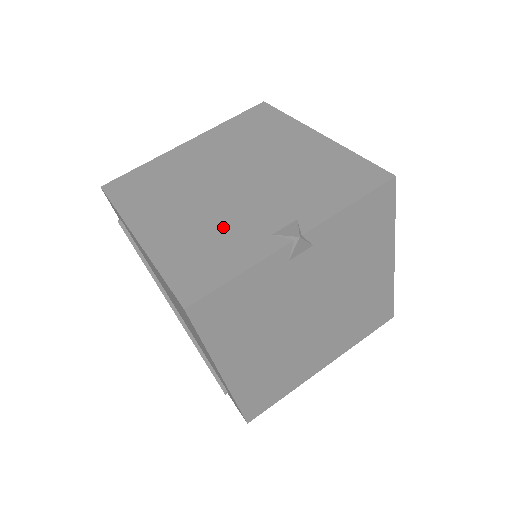
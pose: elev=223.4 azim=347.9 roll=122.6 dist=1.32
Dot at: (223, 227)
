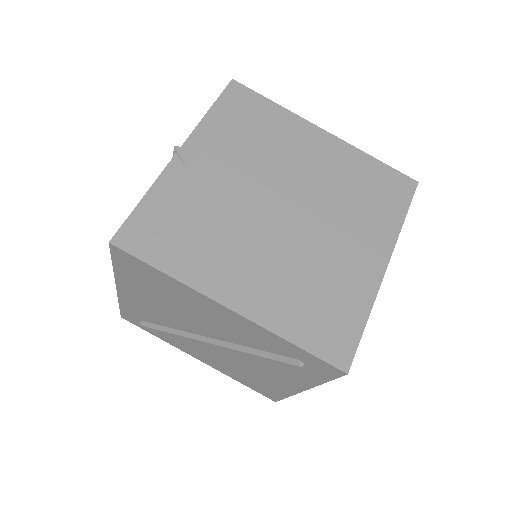
Dot at: occluded
